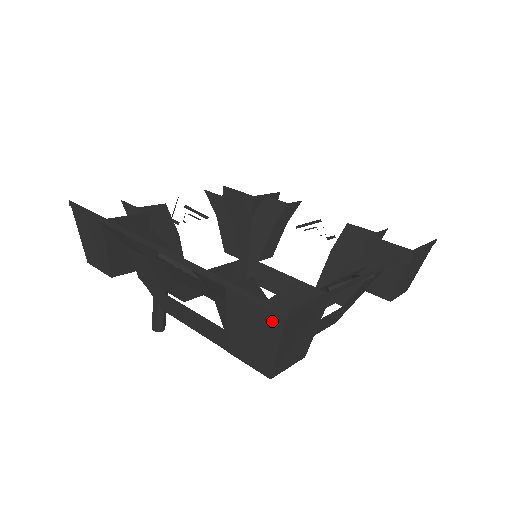
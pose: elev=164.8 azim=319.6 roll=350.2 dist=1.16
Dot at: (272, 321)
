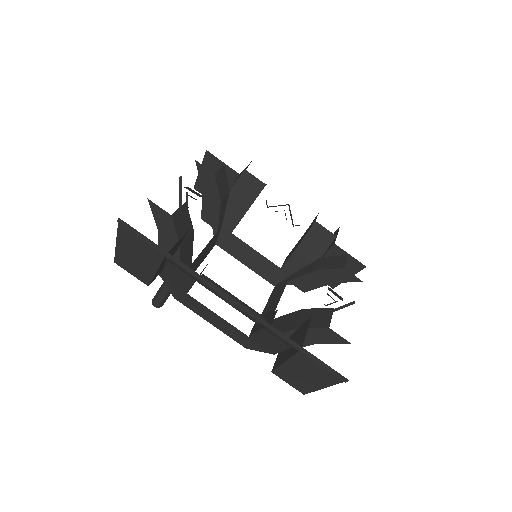
Dot at: (331, 378)
